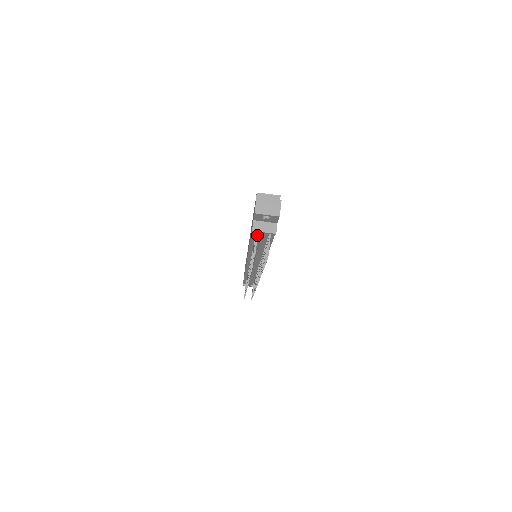
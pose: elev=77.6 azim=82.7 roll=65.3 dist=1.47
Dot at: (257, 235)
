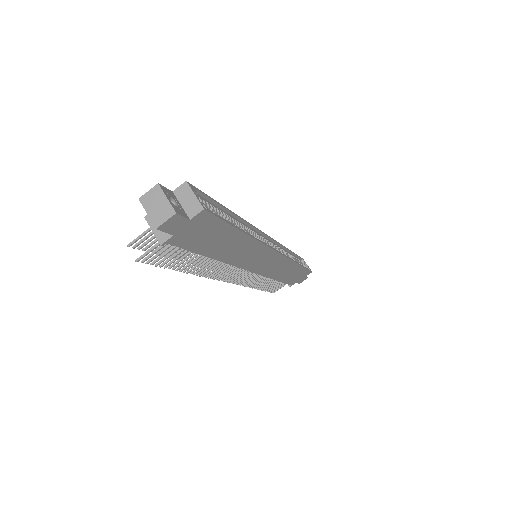
Dot at: occluded
